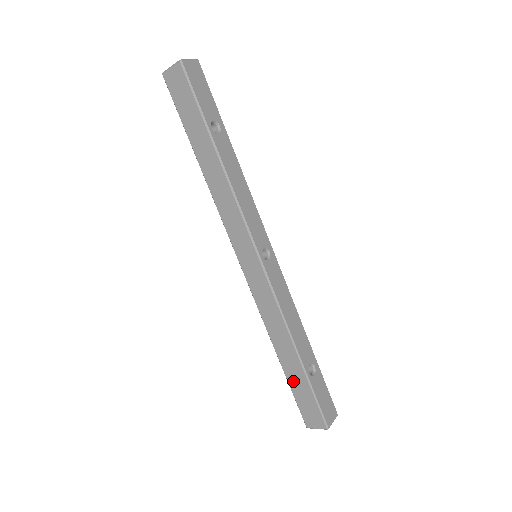
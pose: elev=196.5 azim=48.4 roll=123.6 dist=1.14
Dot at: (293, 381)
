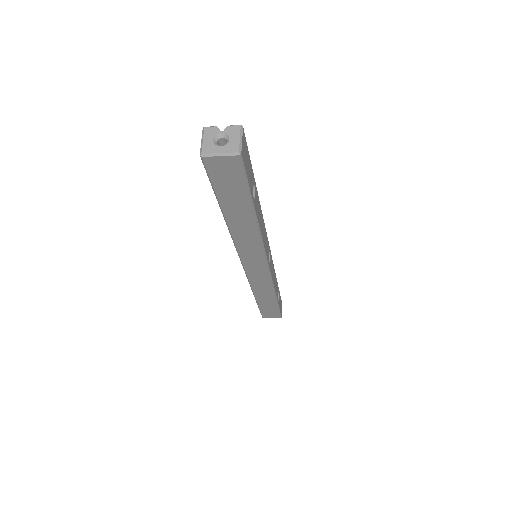
Dot at: (264, 306)
